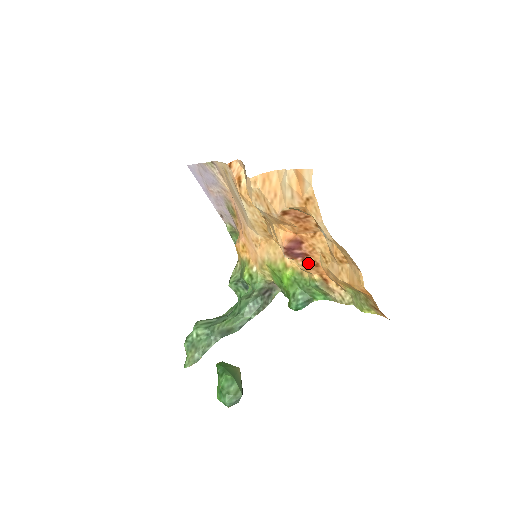
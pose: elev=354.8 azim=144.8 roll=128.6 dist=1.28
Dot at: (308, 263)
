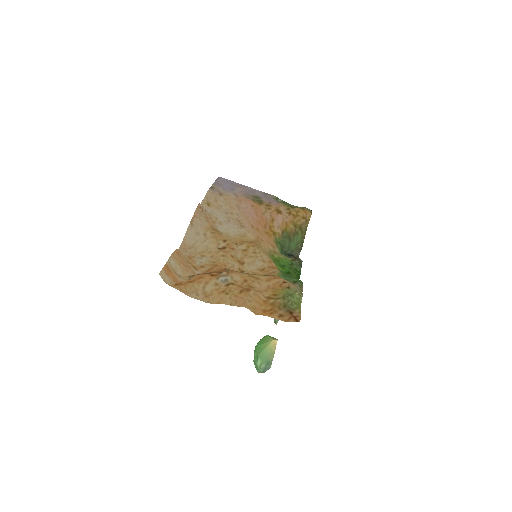
Dot at: occluded
